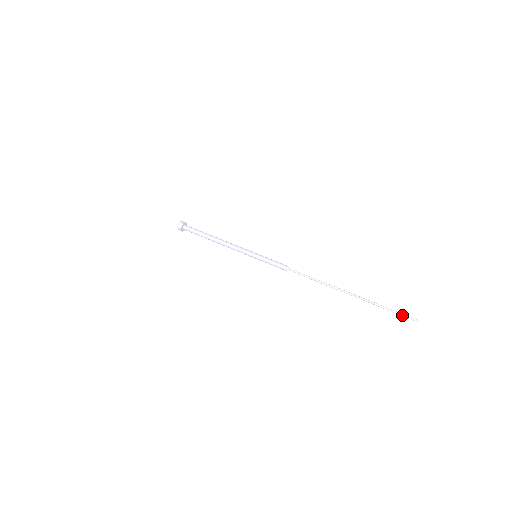
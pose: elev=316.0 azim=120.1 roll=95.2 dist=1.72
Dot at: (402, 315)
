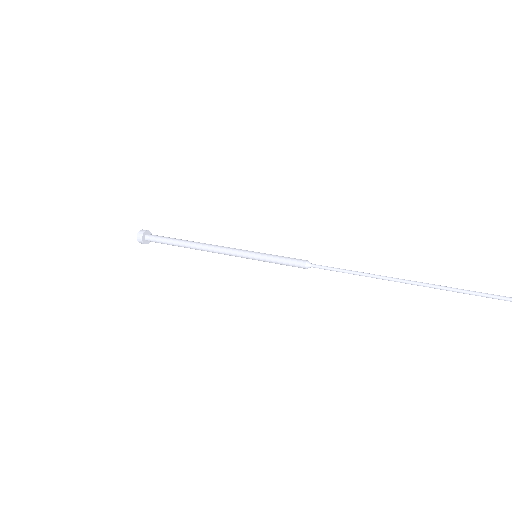
Dot at: out of frame
